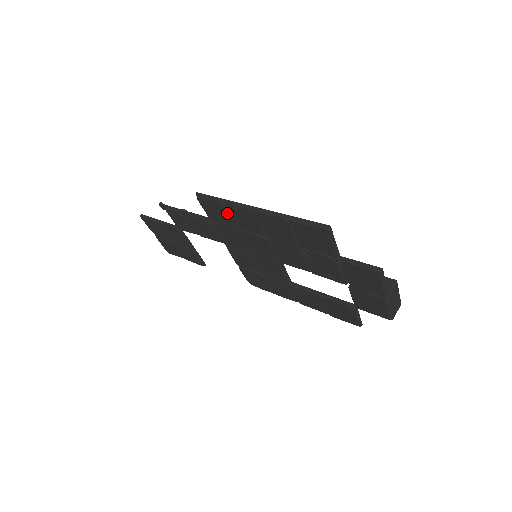
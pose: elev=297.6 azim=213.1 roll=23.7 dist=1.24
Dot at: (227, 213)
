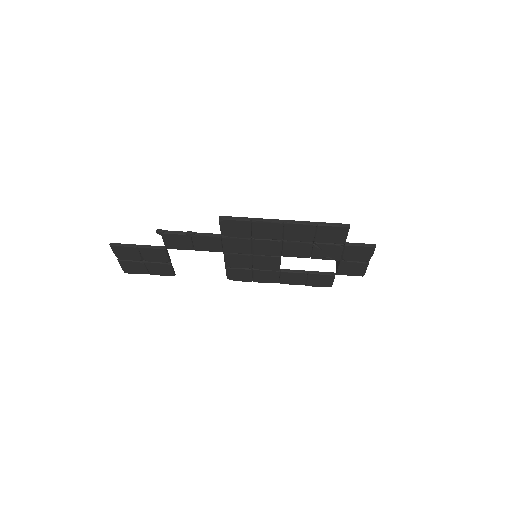
Dot at: (250, 228)
